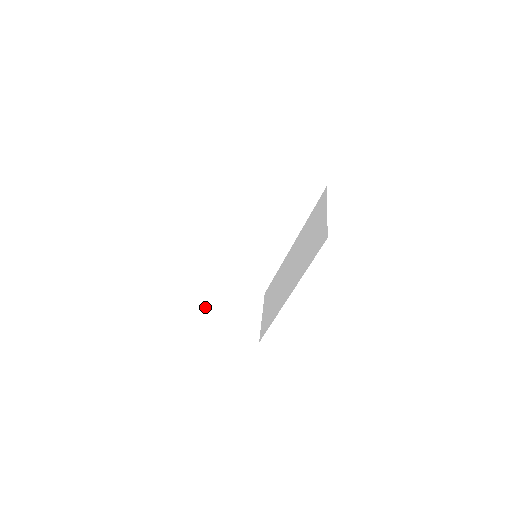
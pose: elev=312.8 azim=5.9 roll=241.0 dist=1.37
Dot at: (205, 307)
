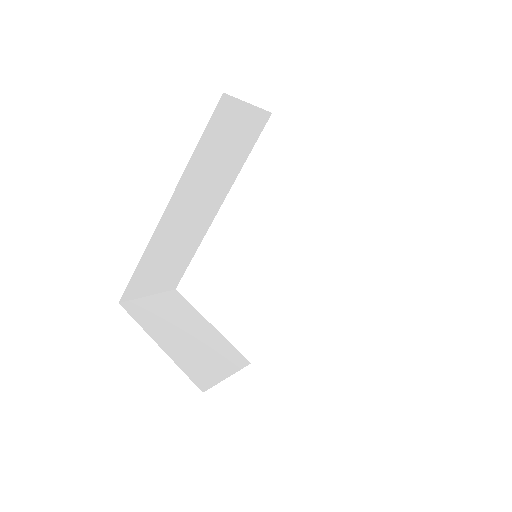
Dot at: (167, 322)
